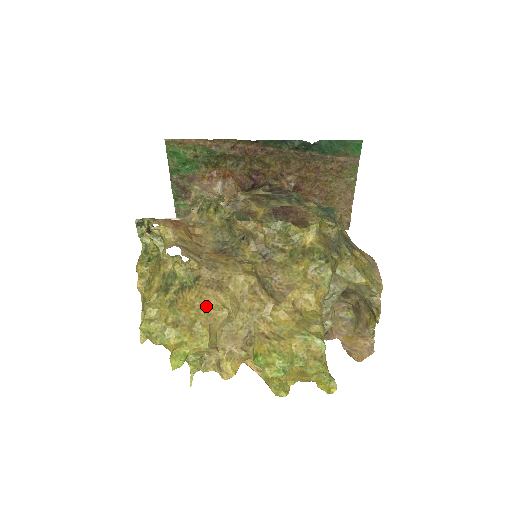
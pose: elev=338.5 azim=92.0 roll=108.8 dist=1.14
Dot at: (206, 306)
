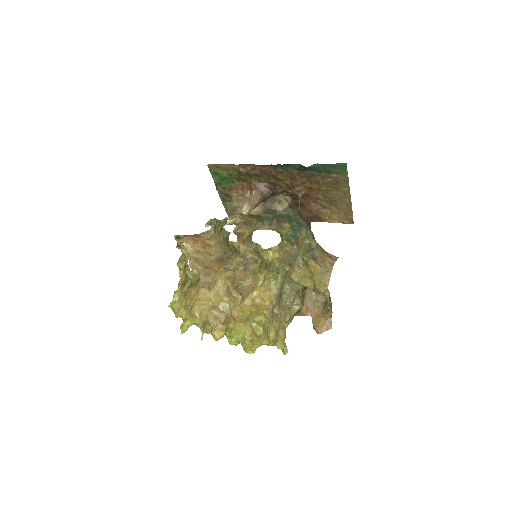
Dot at: (199, 299)
